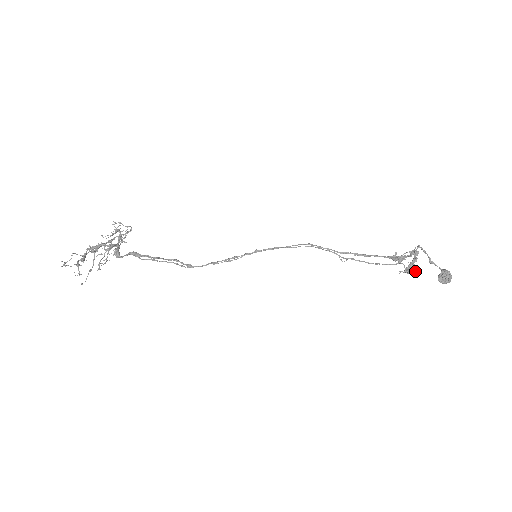
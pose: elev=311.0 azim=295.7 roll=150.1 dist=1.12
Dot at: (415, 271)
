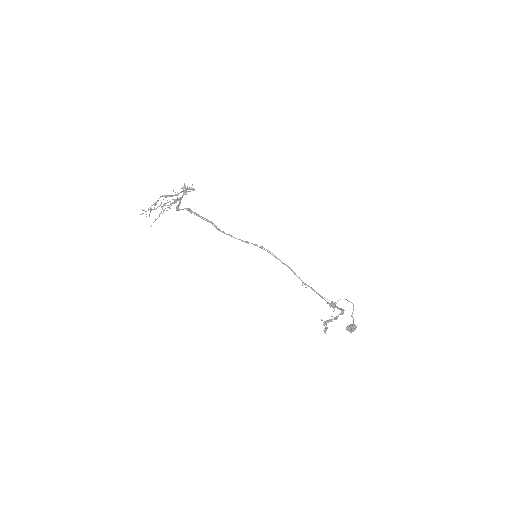
Dot at: (326, 329)
